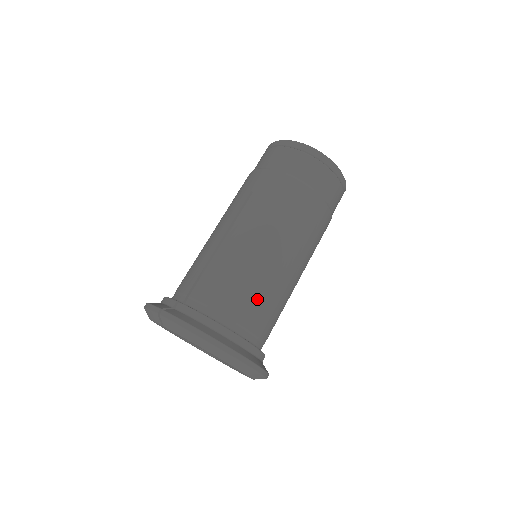
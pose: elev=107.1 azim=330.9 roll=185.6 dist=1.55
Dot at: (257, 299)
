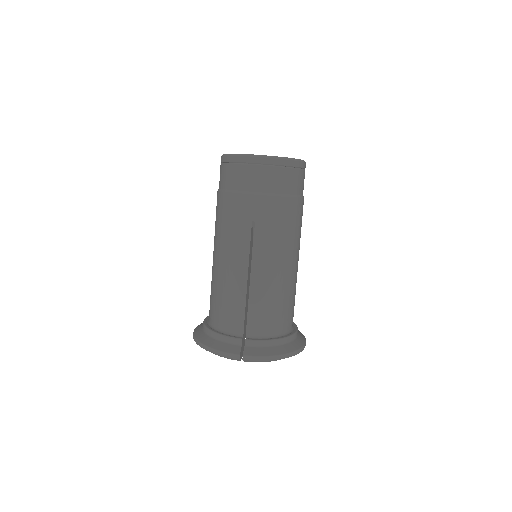
Dot at: (291, 302)
